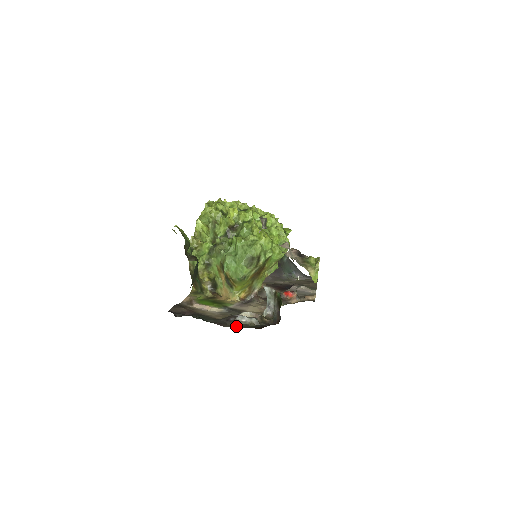
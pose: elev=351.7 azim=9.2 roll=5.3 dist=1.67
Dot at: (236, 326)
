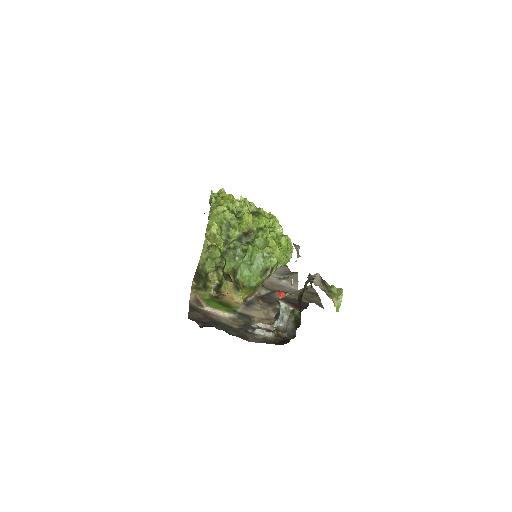
Dot at: (257, 340)
